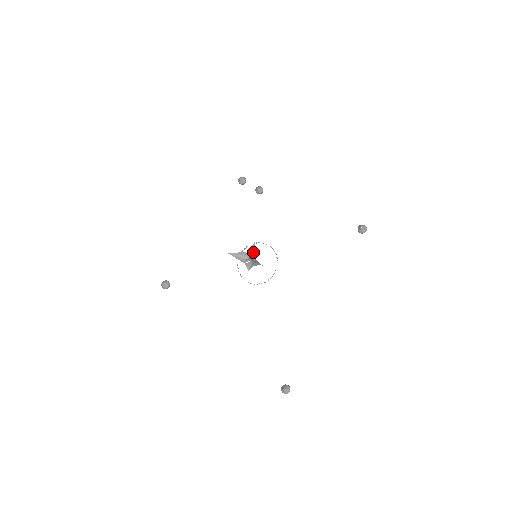
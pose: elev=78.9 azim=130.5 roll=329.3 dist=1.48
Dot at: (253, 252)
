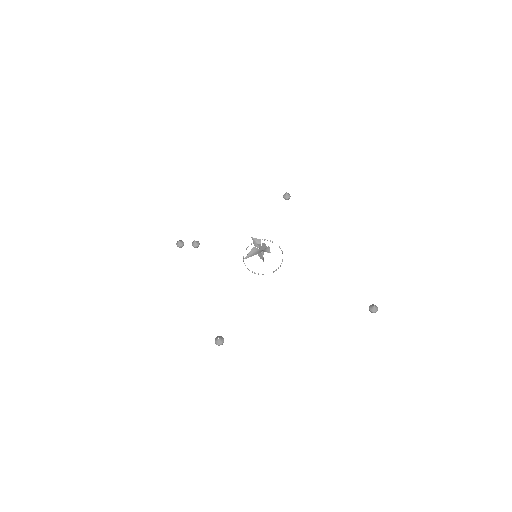
Dot at: (258, 243)
